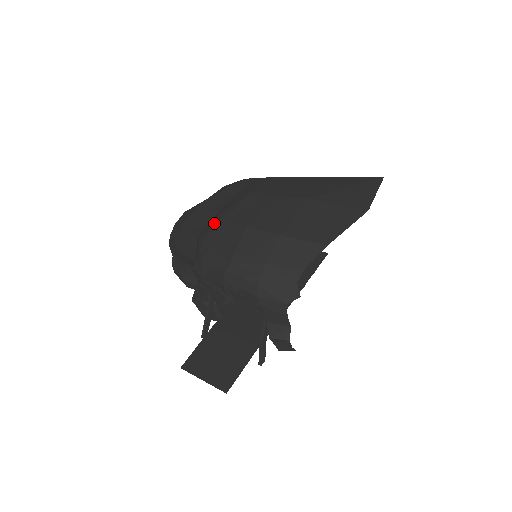
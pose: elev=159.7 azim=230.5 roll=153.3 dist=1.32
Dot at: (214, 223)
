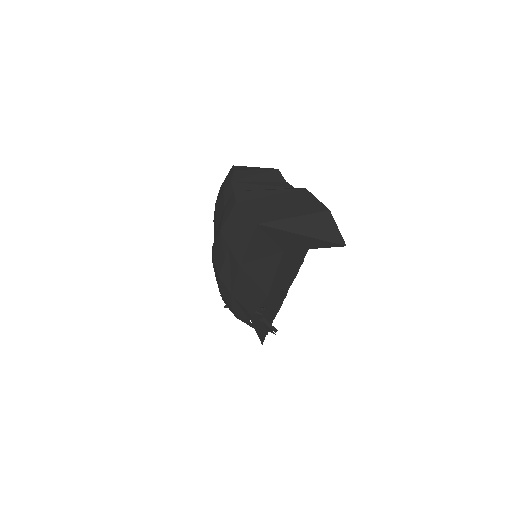
Dot at: occluded
